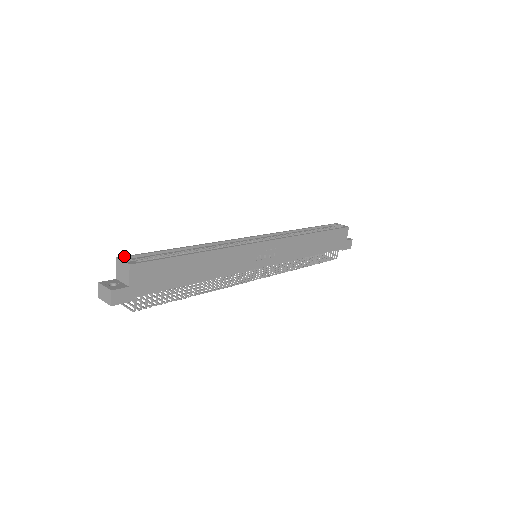
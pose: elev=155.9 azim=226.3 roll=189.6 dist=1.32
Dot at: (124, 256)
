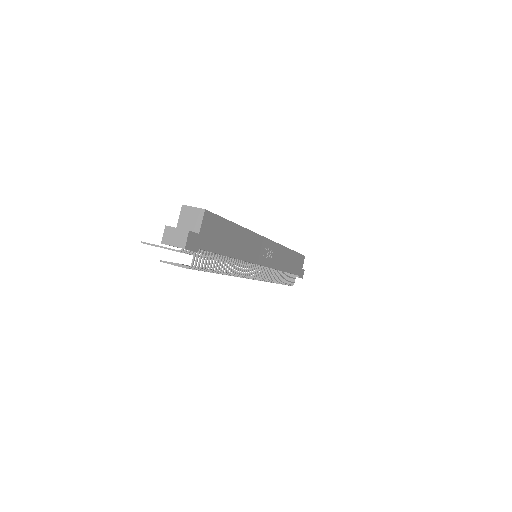
Dot at: occluded
